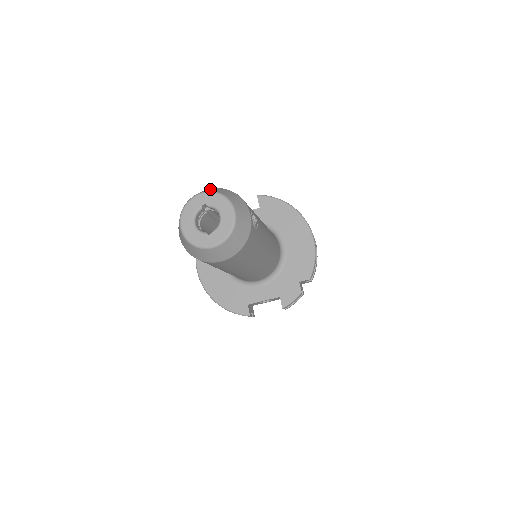
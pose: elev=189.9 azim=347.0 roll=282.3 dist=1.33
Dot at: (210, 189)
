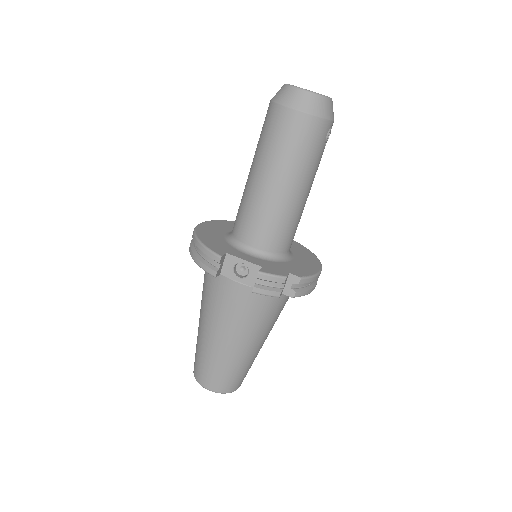
Dot at: occluded
